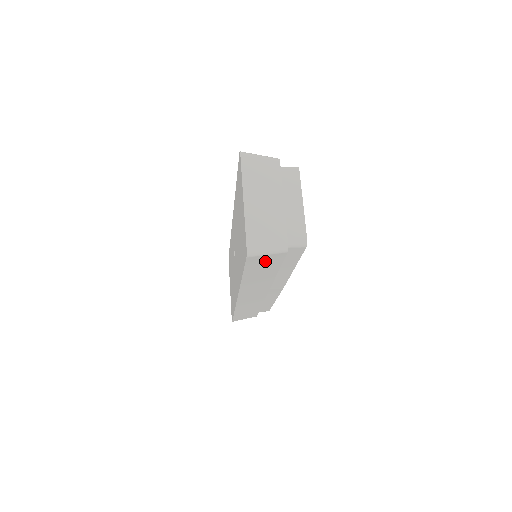
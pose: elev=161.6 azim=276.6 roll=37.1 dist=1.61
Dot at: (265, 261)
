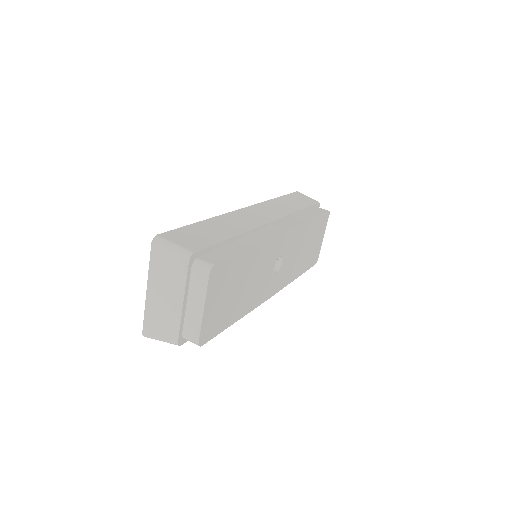
Dot at: occluded
